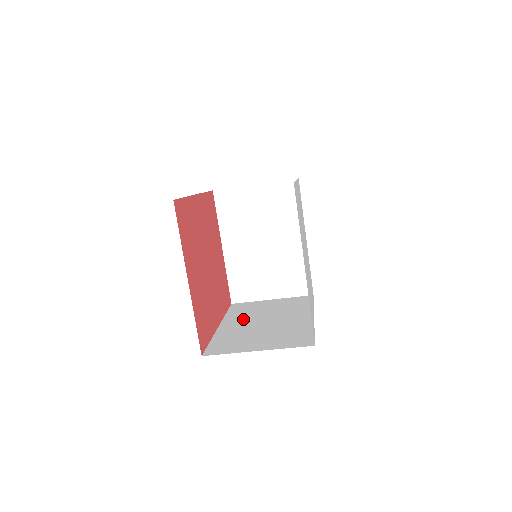
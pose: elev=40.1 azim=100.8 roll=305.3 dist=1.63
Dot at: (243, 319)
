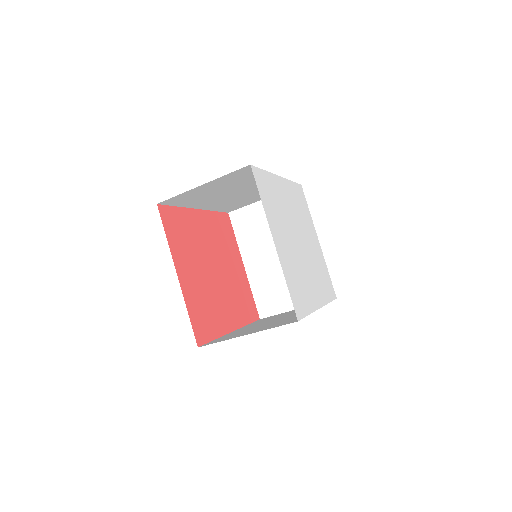
Dot at: (258, 323)
